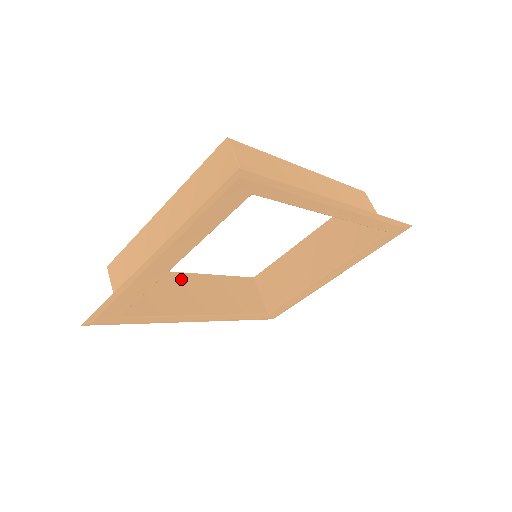
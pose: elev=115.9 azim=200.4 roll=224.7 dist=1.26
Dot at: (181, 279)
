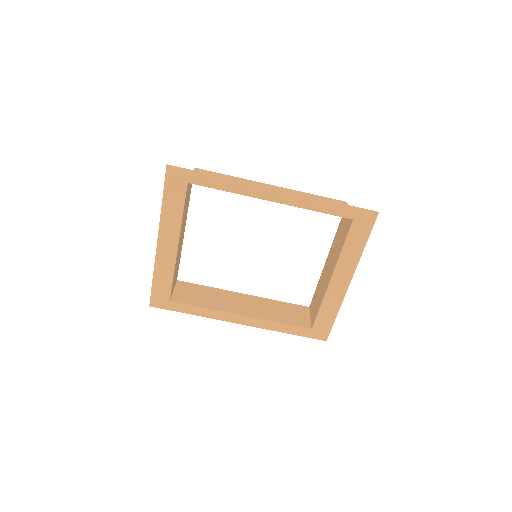
Dot at: (232, 295)
